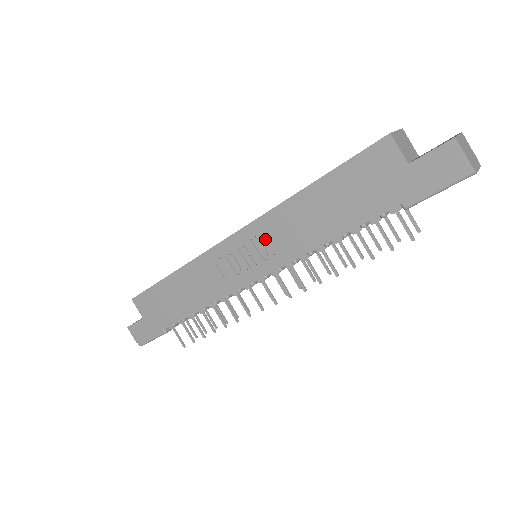
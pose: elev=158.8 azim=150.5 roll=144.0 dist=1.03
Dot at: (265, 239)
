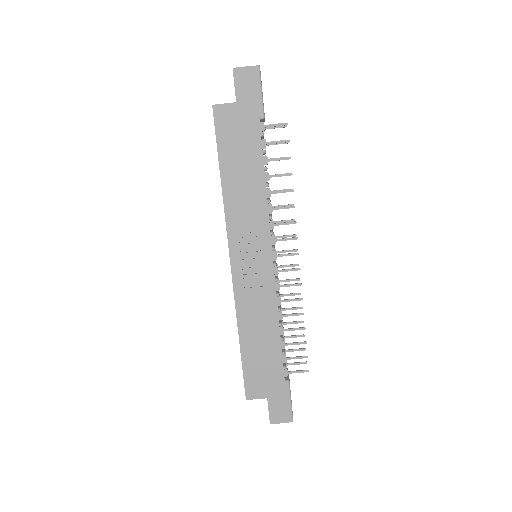
Dot at: (244, 232)
